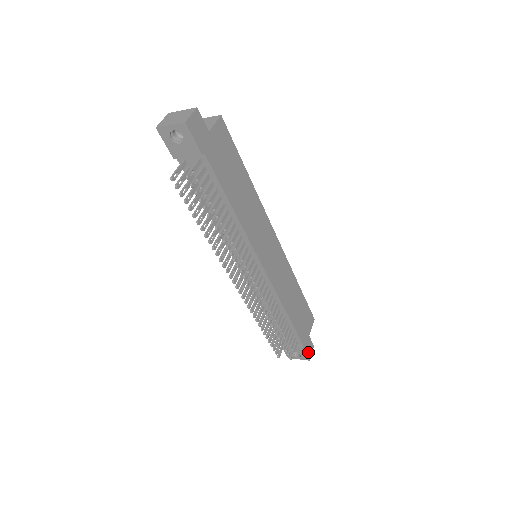
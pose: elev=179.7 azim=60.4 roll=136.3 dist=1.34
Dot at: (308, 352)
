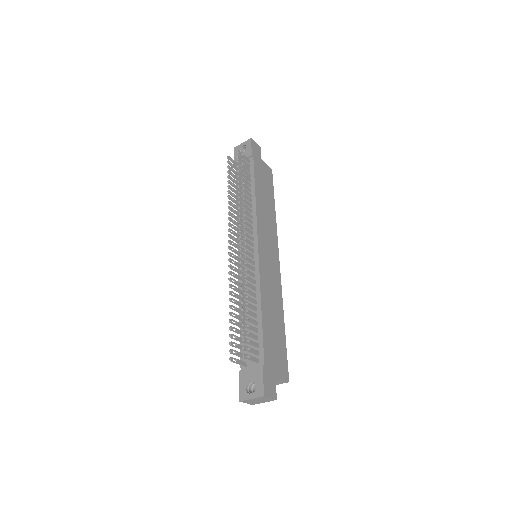
Dot at: (267, 386)
